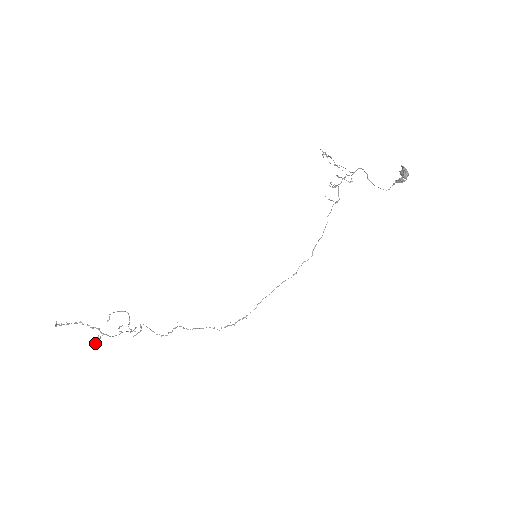
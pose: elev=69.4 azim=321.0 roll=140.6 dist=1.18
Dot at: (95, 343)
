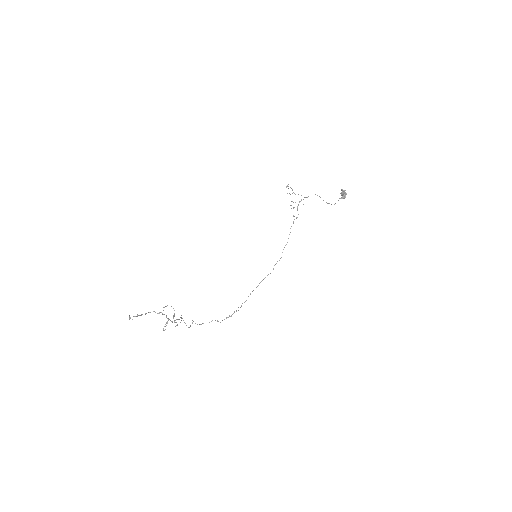
Dot at: occluded
